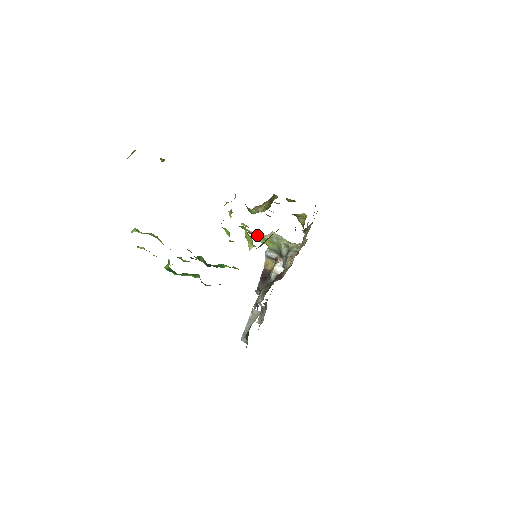
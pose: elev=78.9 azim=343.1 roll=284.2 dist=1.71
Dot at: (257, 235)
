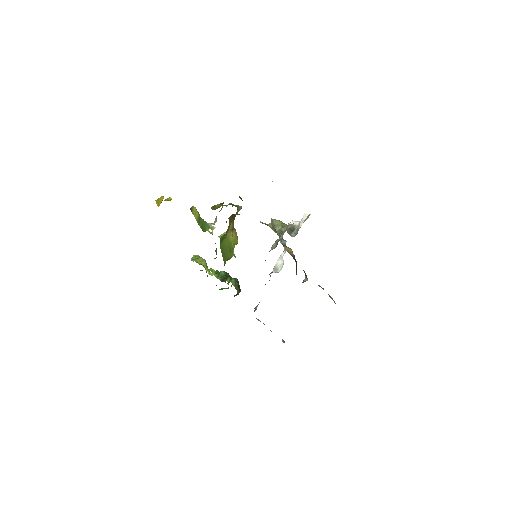
Dot at: (267, 225)
